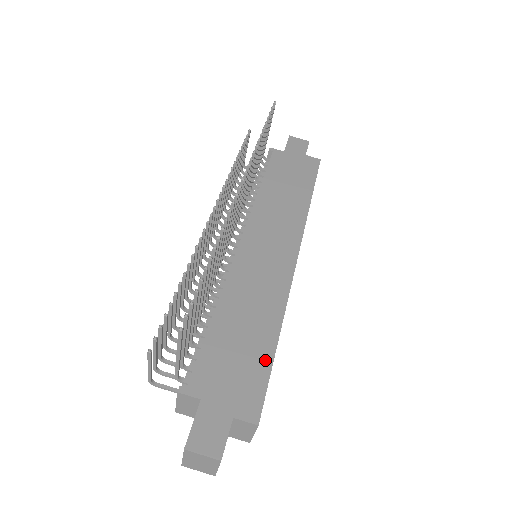
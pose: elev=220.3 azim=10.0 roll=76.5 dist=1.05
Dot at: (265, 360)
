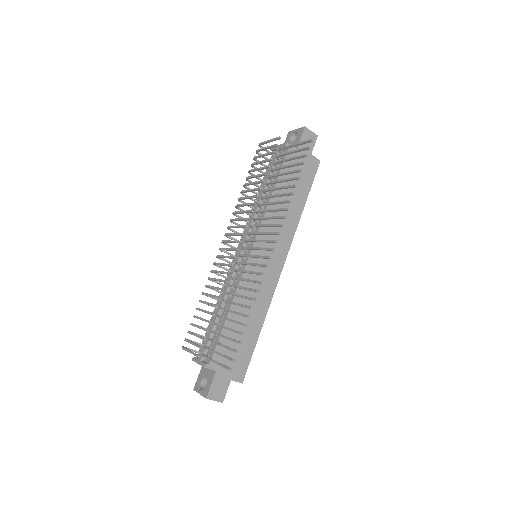
Dot at: (252, 345)
